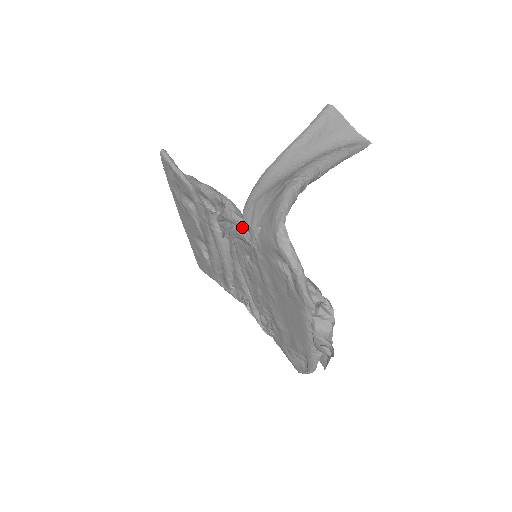
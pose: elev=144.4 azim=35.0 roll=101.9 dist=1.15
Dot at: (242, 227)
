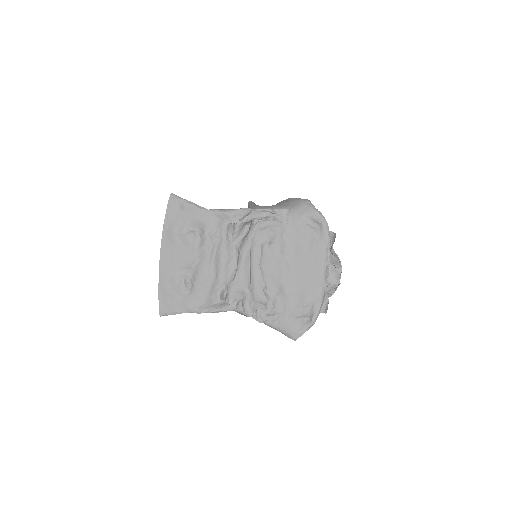
Dot at: (273, 214)
